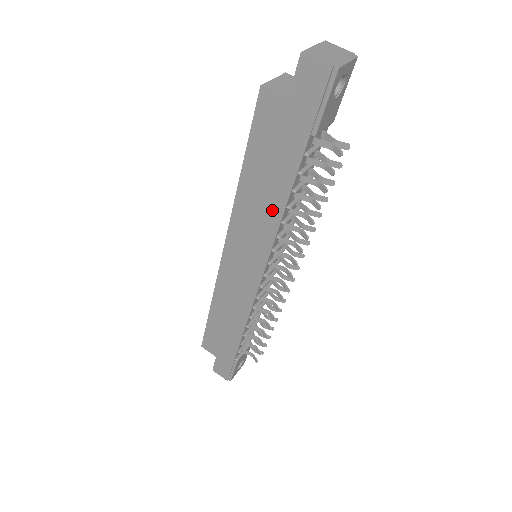
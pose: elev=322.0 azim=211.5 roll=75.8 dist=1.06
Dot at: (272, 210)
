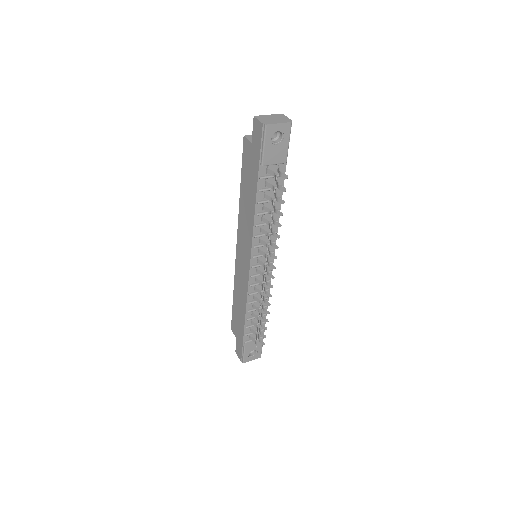
Dot at: (251, 216)
